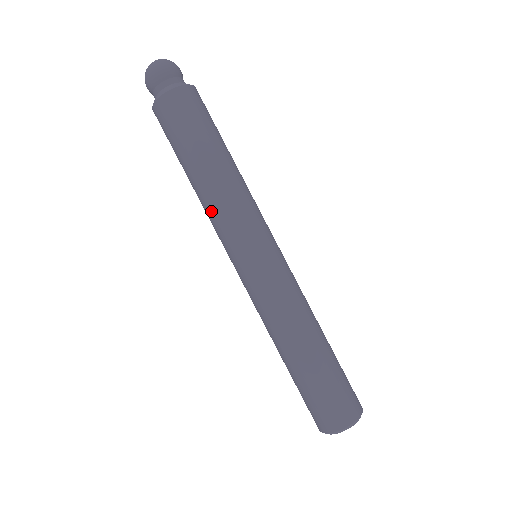
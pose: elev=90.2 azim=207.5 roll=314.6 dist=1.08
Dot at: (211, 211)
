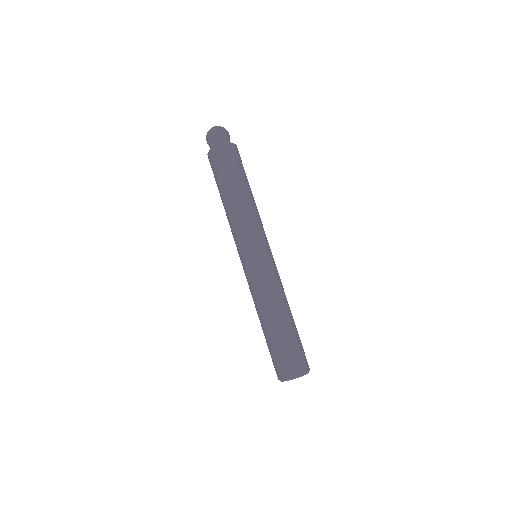
Dot at: (230, 224)
